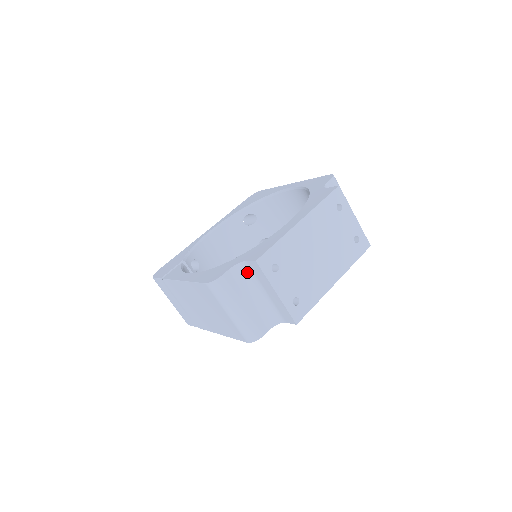
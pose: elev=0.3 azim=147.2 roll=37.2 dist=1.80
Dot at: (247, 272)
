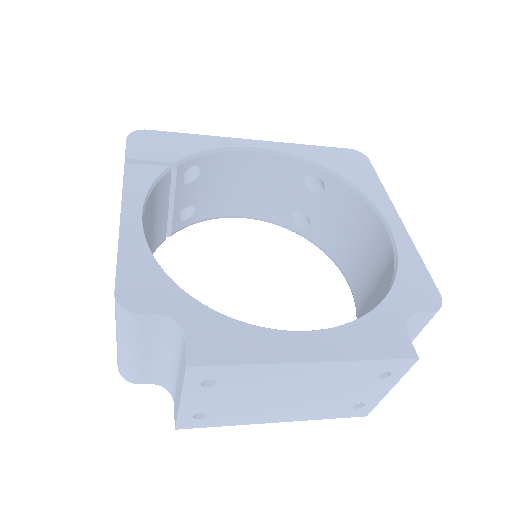
Dot at: (178, 338)
